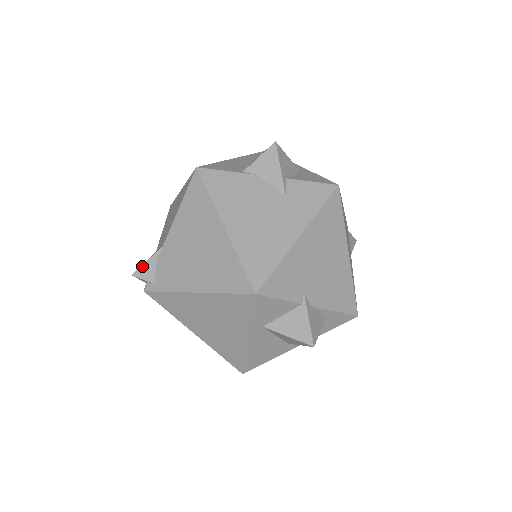
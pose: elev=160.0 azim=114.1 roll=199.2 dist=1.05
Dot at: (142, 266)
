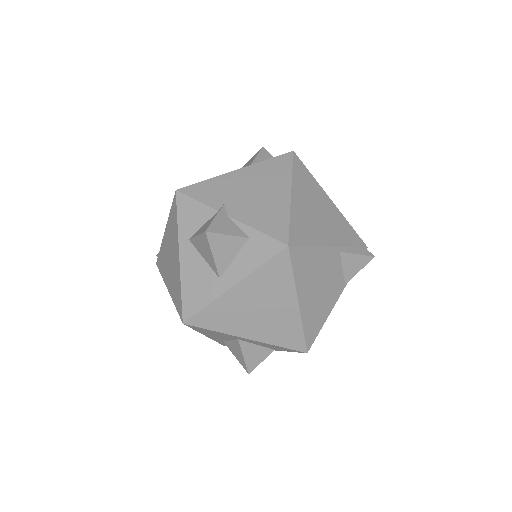
Dot at: occluded
